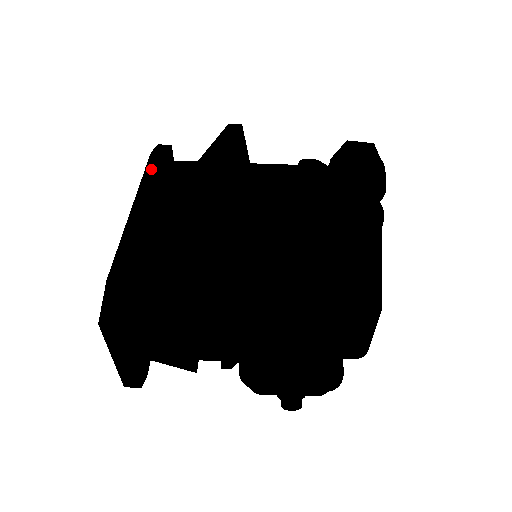
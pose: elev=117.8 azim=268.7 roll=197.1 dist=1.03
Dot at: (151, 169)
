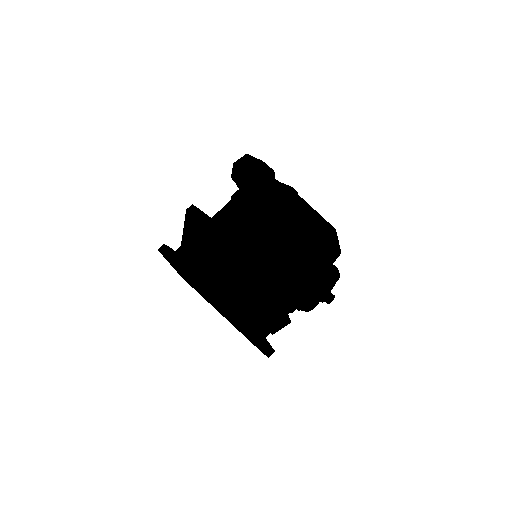
Dot at: (179, 264)
